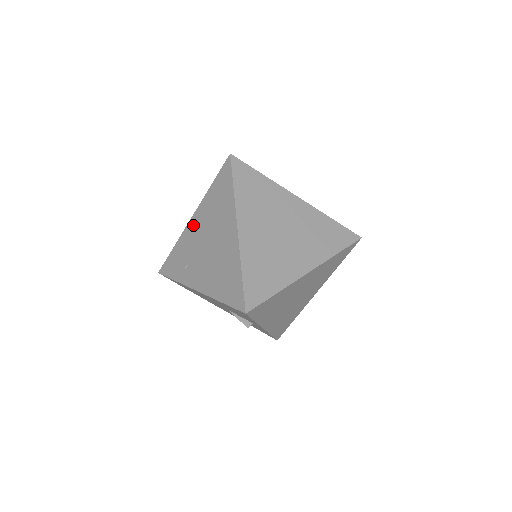
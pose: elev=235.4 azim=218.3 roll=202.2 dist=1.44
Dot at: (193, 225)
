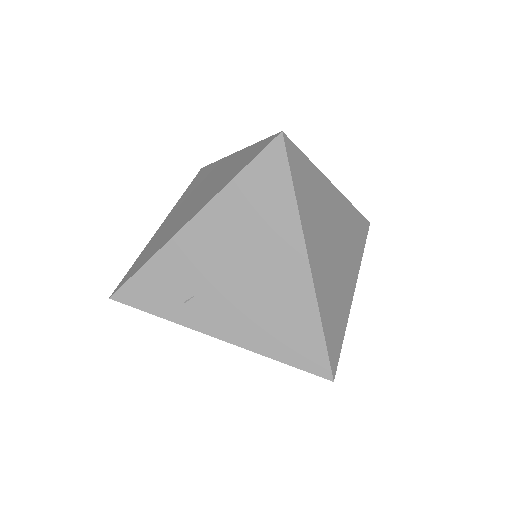
Dot at: (196, 235)
